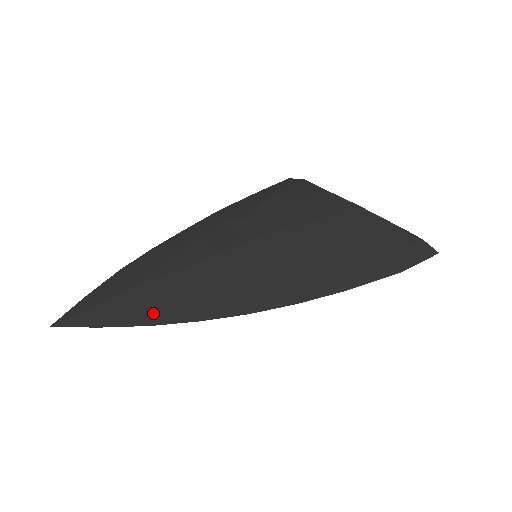
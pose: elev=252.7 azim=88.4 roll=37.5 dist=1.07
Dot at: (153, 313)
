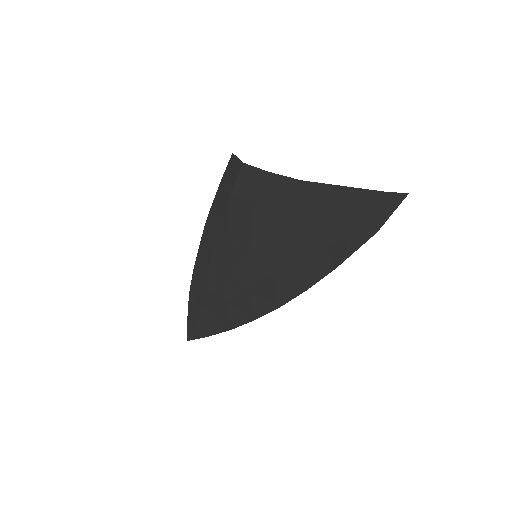
Dot at: (226, 323)
